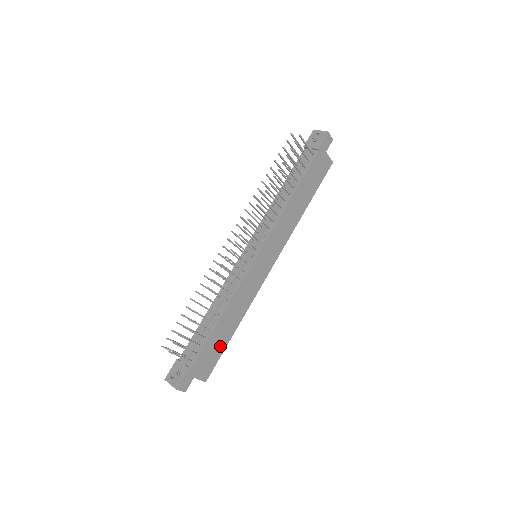
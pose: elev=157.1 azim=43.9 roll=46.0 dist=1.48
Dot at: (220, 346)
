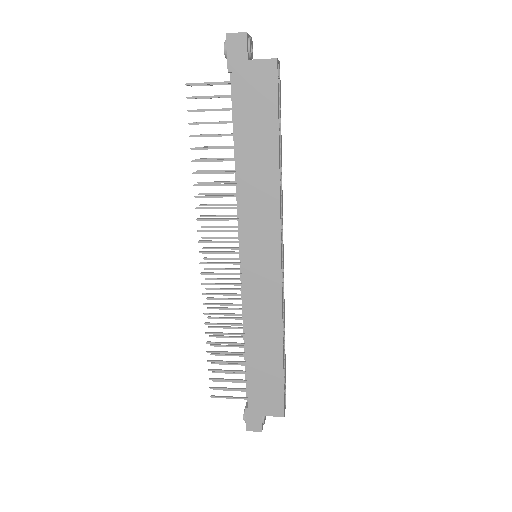
Dot at: (273, 376)
